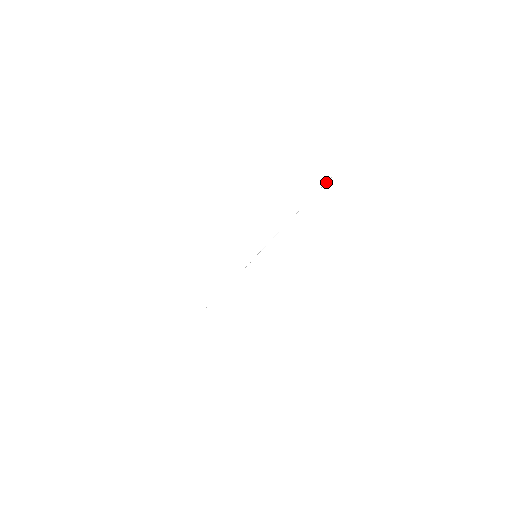
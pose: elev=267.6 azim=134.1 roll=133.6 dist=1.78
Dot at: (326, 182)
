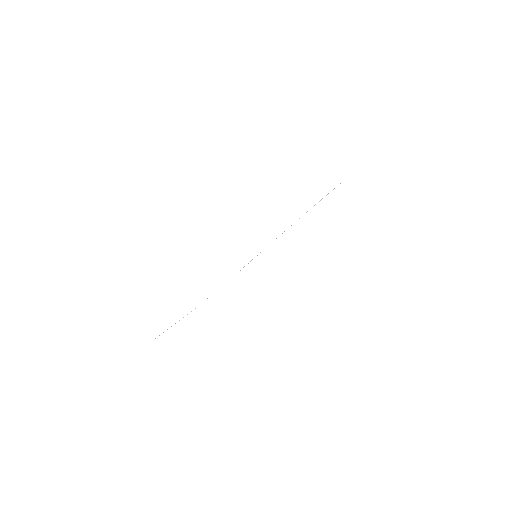
Dot at: occluded
